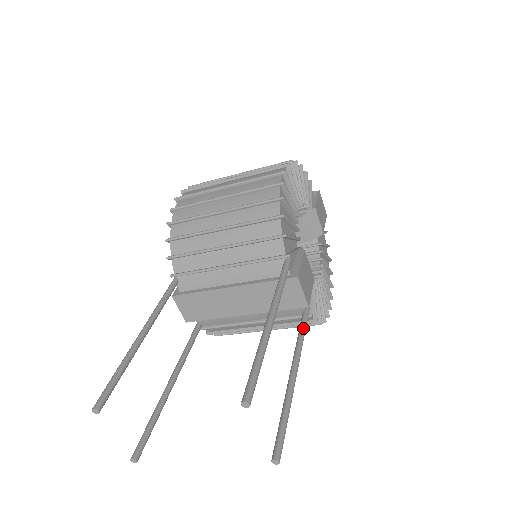
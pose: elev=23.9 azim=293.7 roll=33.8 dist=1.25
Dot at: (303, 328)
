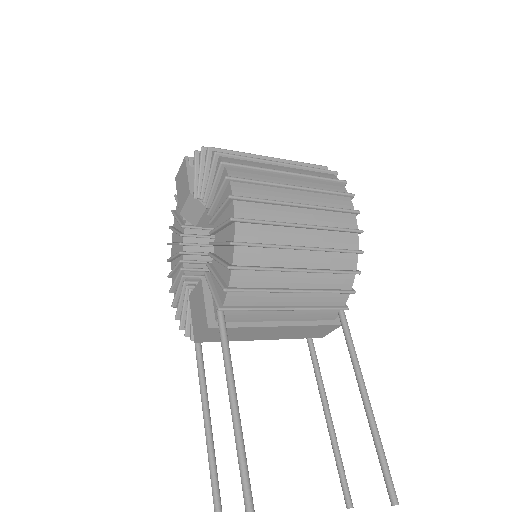
Dot at: occluded
